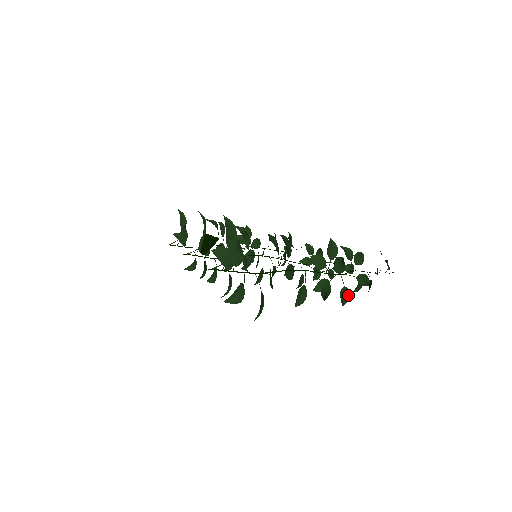
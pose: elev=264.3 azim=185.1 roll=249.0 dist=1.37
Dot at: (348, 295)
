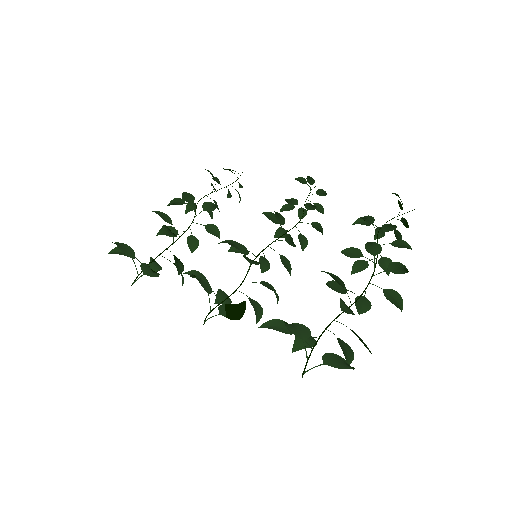
Dot at: occluded
